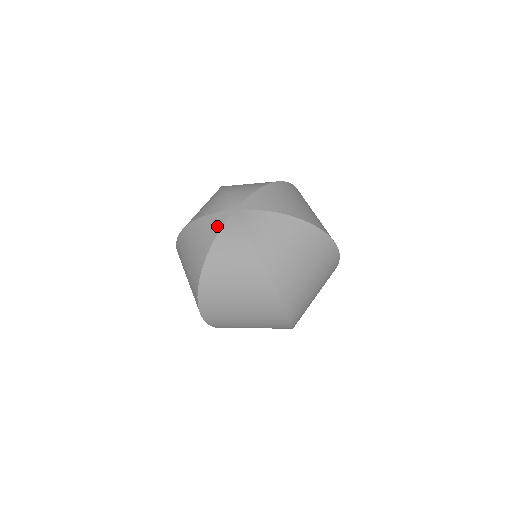
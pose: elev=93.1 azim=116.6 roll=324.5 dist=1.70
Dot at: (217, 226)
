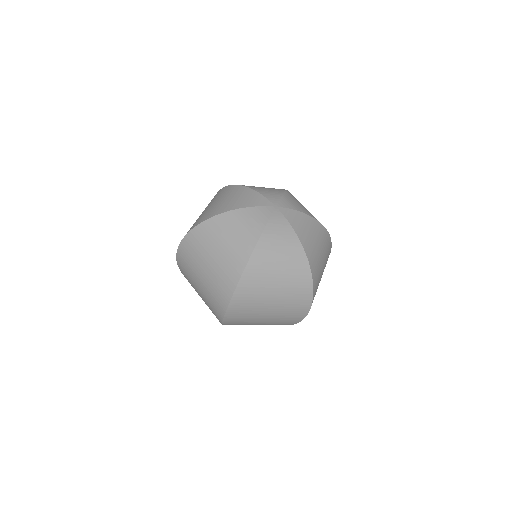
Dot at: (254, 203)
